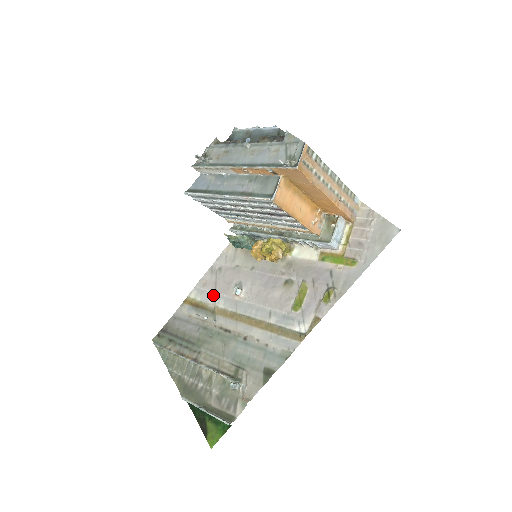
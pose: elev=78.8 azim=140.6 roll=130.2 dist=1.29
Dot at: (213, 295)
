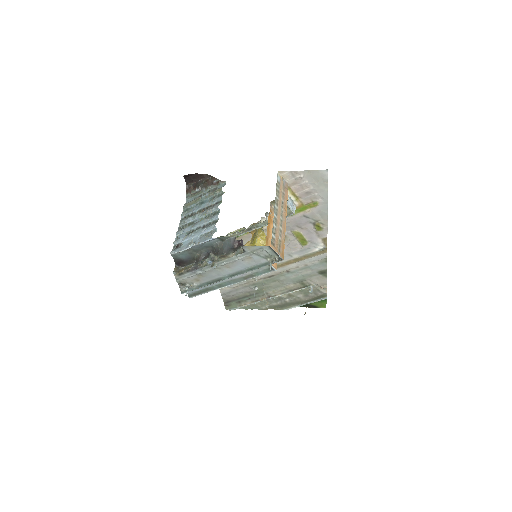
Dot at: occluded
